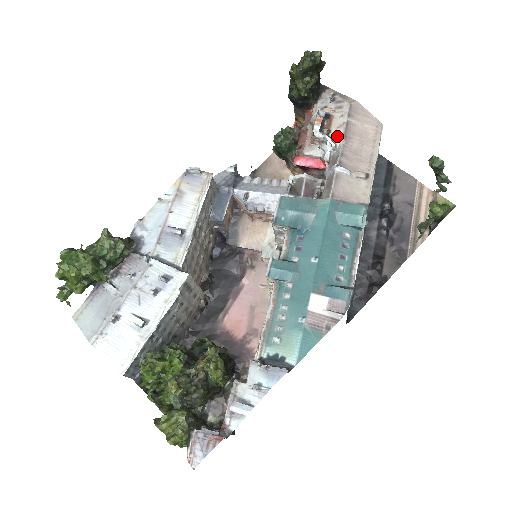
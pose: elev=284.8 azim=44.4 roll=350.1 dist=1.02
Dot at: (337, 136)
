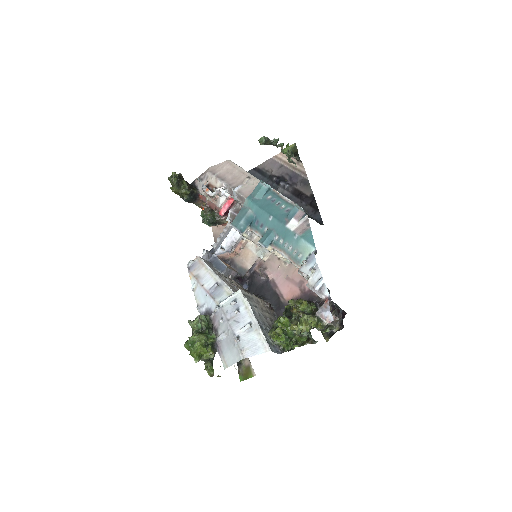
Dot at: (220, 184)
